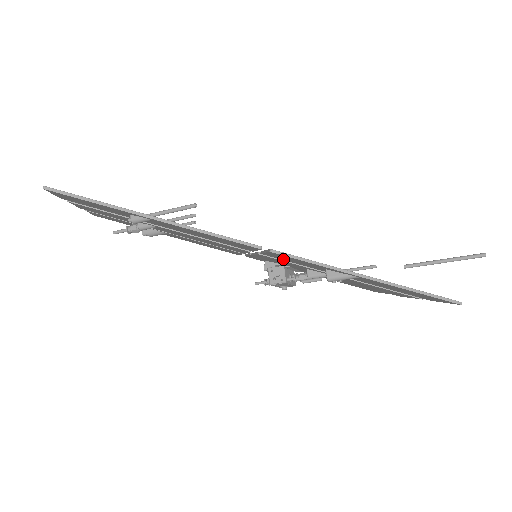
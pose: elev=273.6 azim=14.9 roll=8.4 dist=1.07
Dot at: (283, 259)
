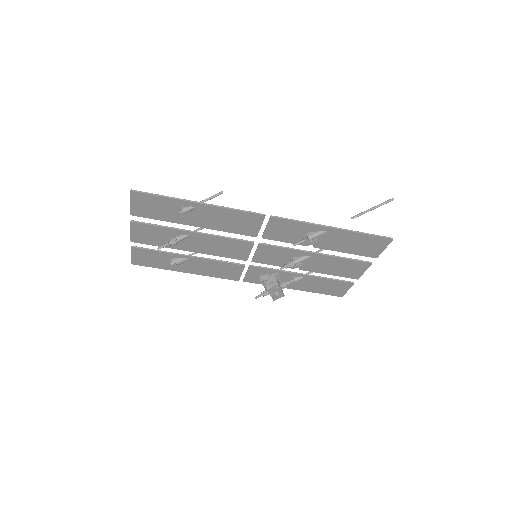
Dot at: (277, 237)
